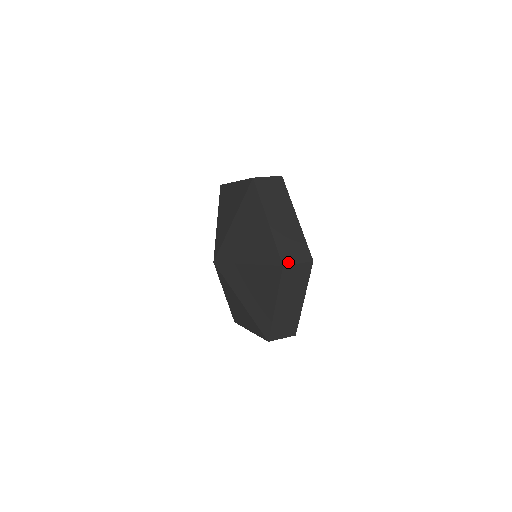
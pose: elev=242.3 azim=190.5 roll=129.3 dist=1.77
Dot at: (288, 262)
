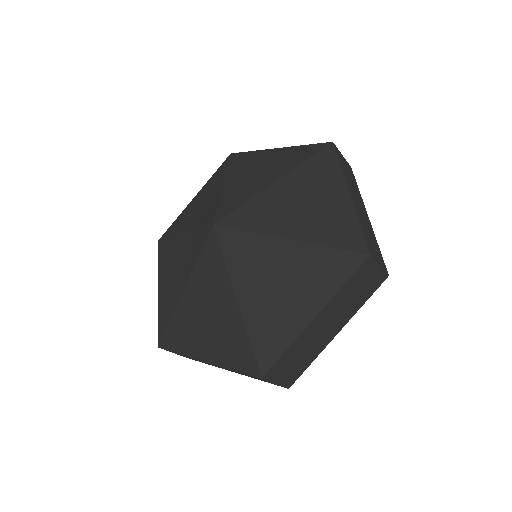
Dot at: (373, 255)
